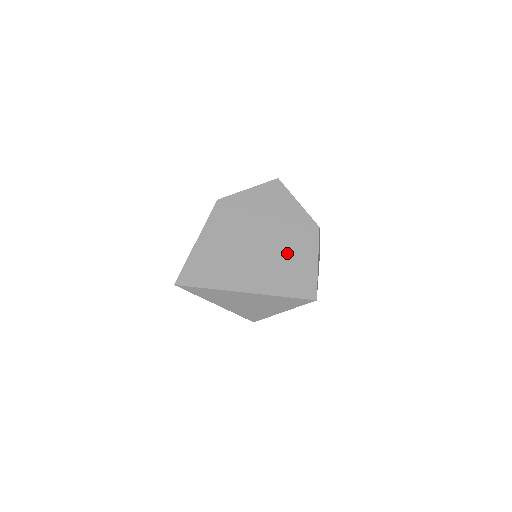
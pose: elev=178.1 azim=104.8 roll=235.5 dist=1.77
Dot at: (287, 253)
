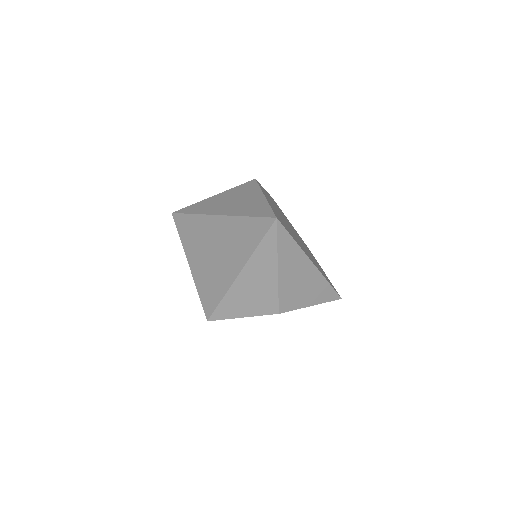
Dot at: occluded
